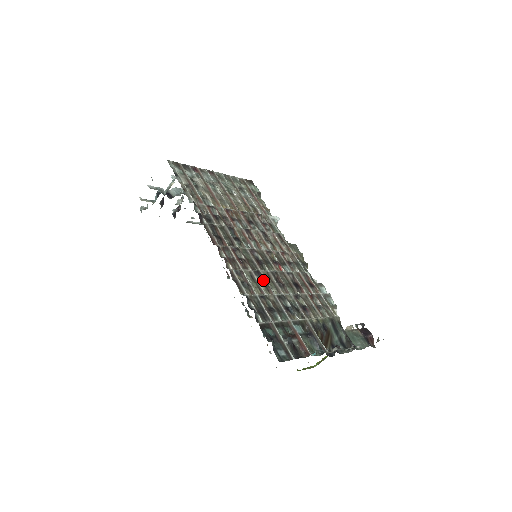
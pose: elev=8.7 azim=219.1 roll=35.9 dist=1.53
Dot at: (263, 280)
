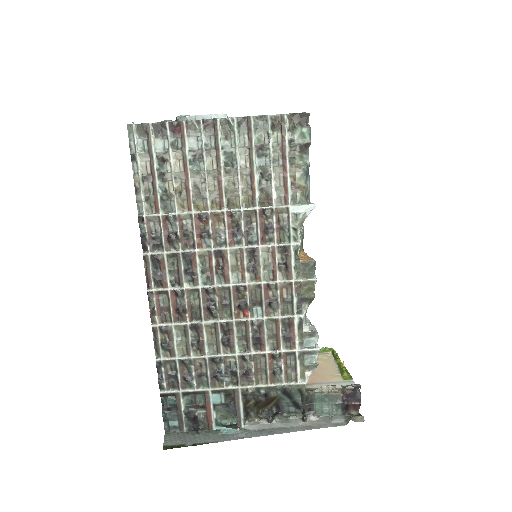
Dot at: (200, 336)
